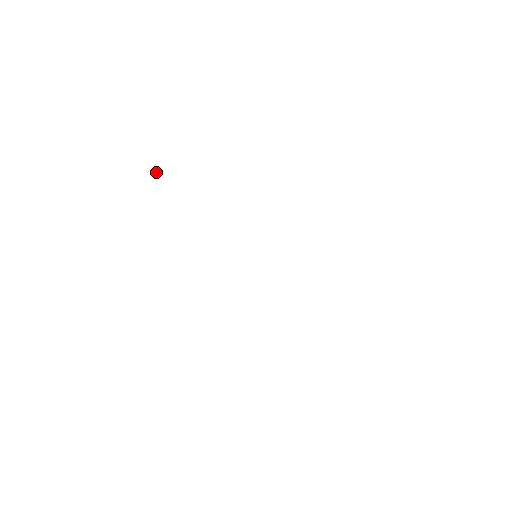
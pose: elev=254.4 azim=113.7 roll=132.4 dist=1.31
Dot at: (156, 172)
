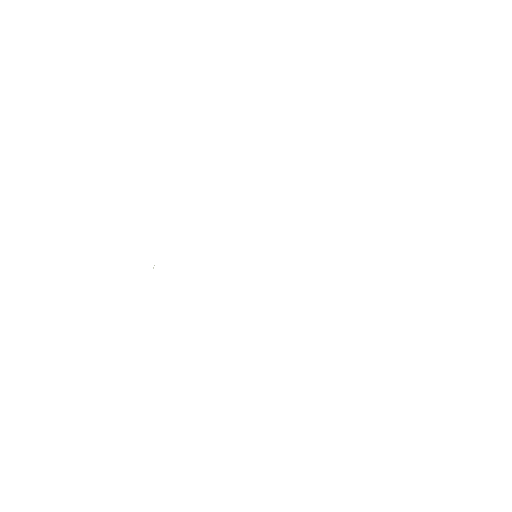
Dot at: occluded
